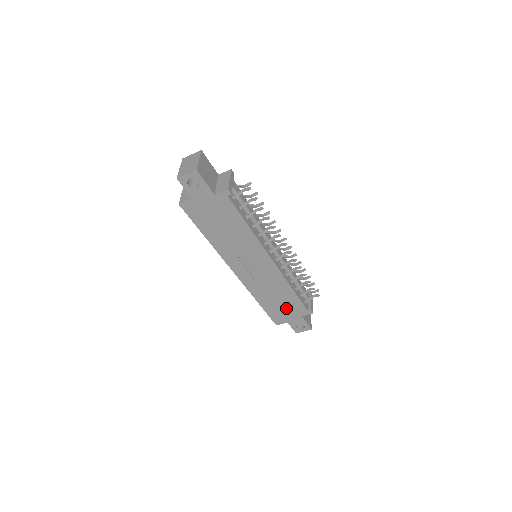
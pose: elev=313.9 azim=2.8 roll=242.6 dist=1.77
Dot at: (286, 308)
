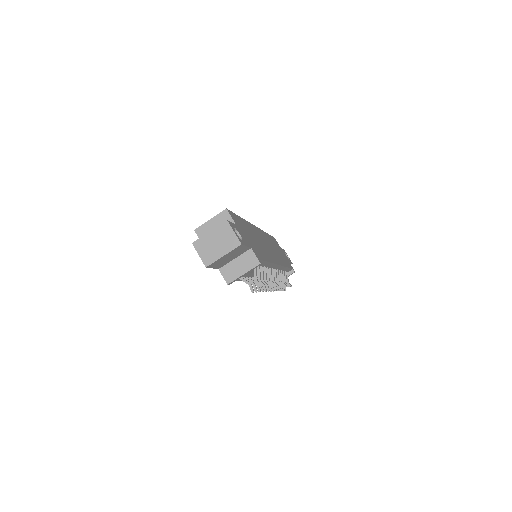
Dot at: occluded
